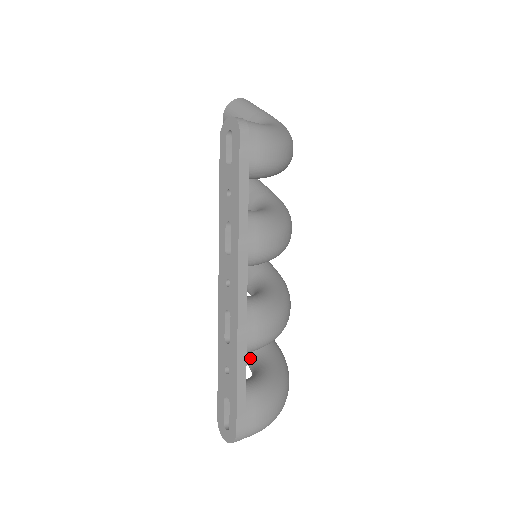
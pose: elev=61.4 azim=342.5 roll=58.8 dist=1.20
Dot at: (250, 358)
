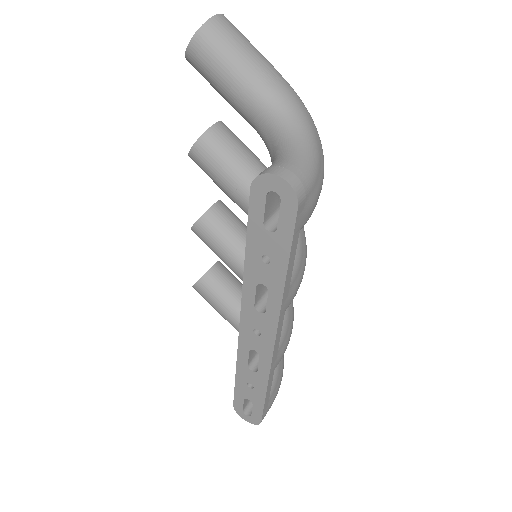
Dot at: occluded
